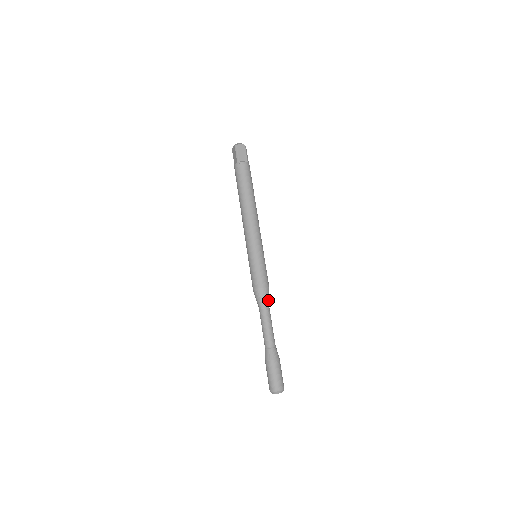
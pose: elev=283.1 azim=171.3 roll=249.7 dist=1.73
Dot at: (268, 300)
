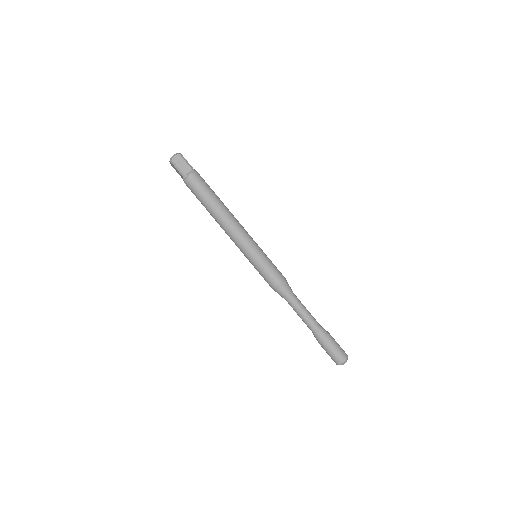
Dot at: (290, 290)
